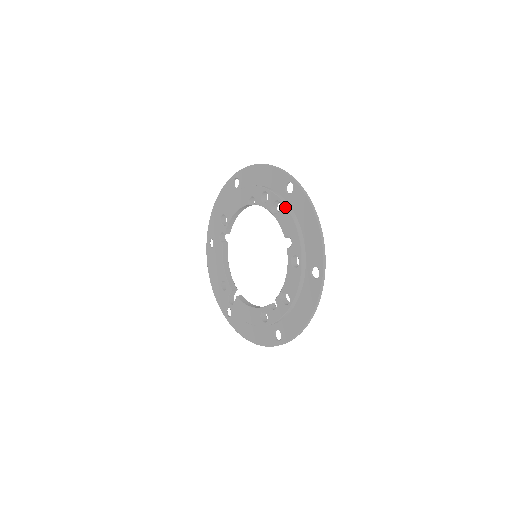
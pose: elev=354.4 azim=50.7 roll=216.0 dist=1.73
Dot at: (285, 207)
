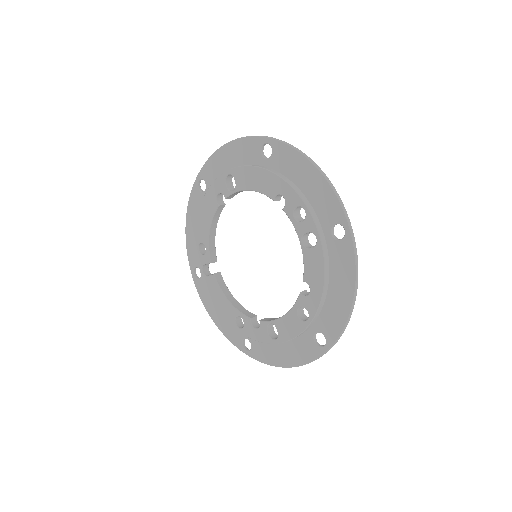
Dot at: (321, 253)
